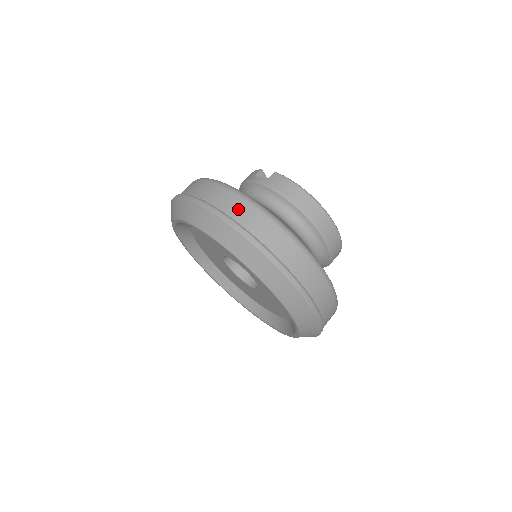
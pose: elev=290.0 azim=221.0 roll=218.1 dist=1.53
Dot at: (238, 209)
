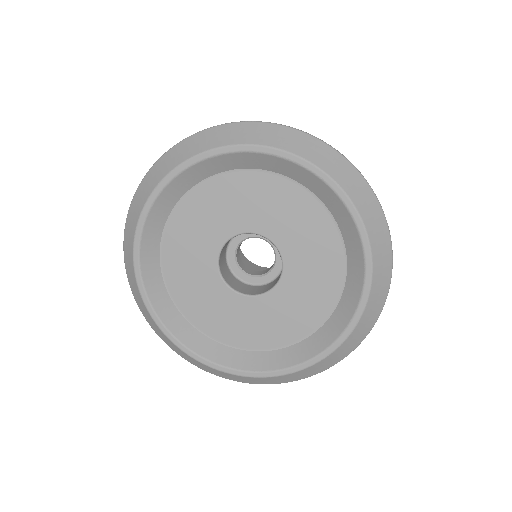
Dot at: occluded
